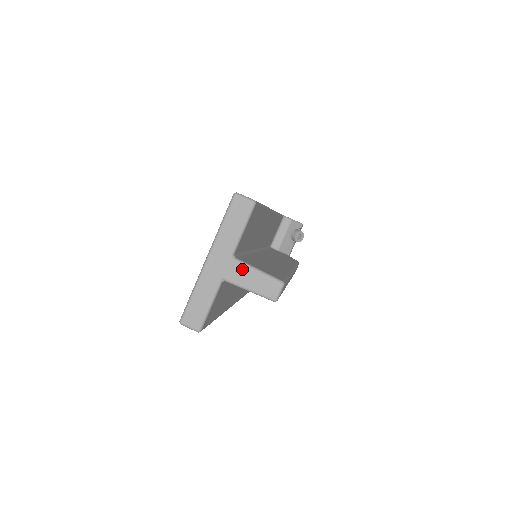
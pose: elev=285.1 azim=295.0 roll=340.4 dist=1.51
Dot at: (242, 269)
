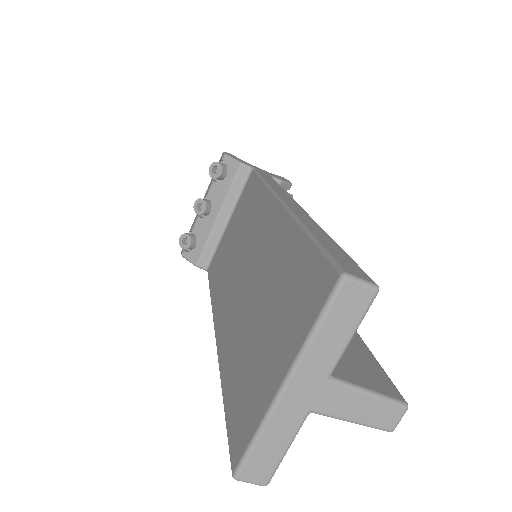
Dot at: (346, 395)
